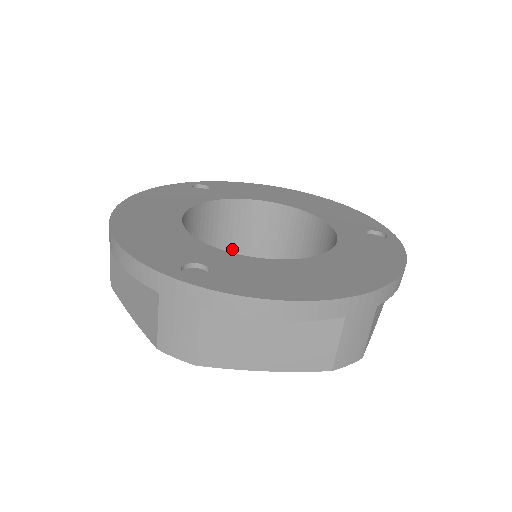
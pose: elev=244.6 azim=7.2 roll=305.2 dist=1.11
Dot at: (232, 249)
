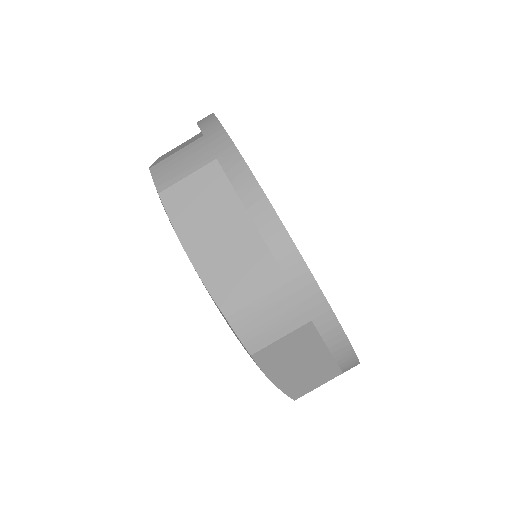
Dot at: occluded
